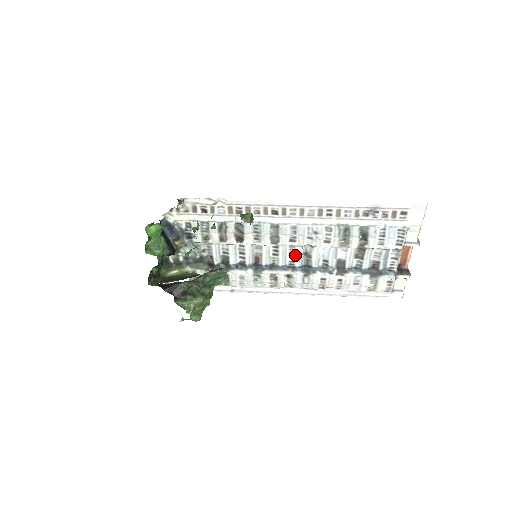
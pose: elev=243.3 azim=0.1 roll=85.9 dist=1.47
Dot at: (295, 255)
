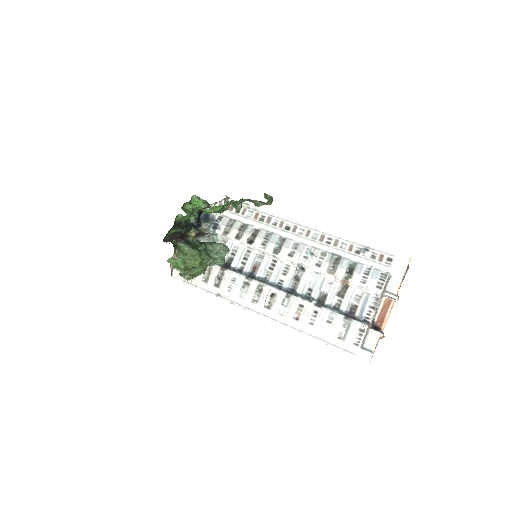
Dot at: (287, 274)
